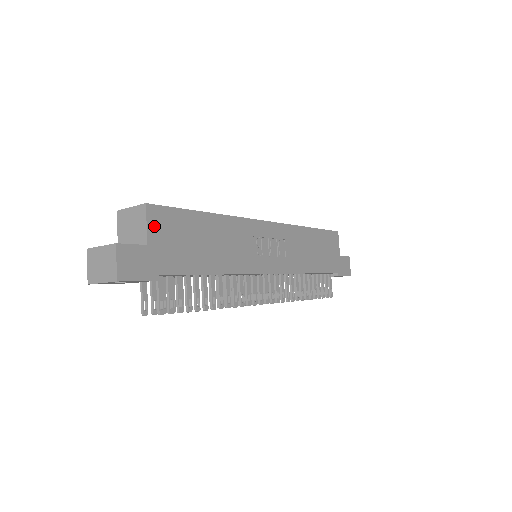
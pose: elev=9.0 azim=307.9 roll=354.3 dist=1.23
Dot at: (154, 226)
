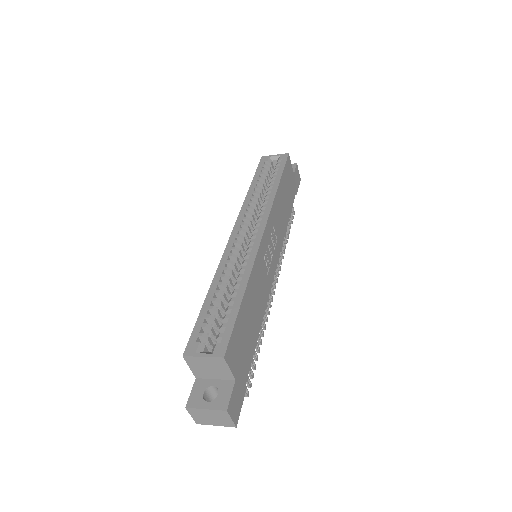
Dot at: (232, 362)
